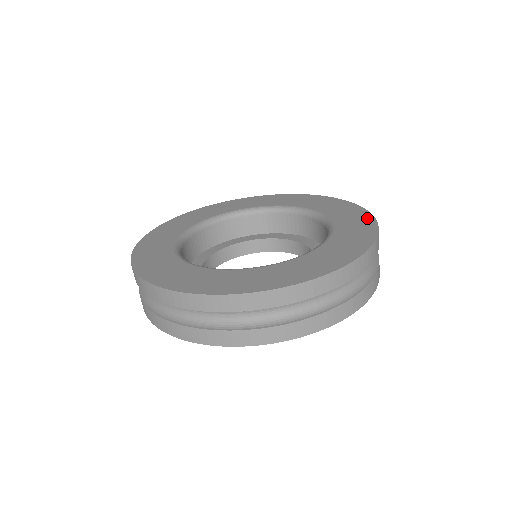
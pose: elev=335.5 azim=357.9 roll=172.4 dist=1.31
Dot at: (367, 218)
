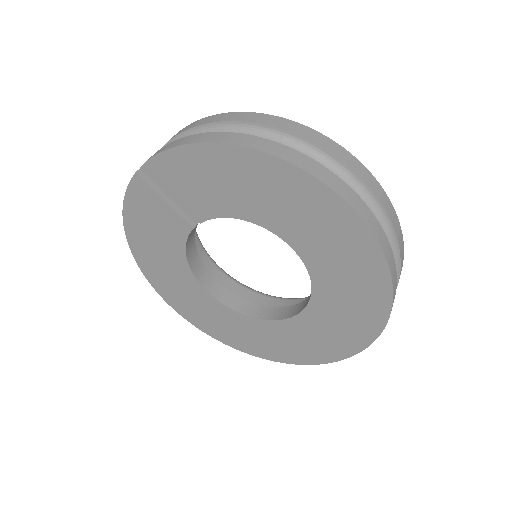
Dot at: occluded
